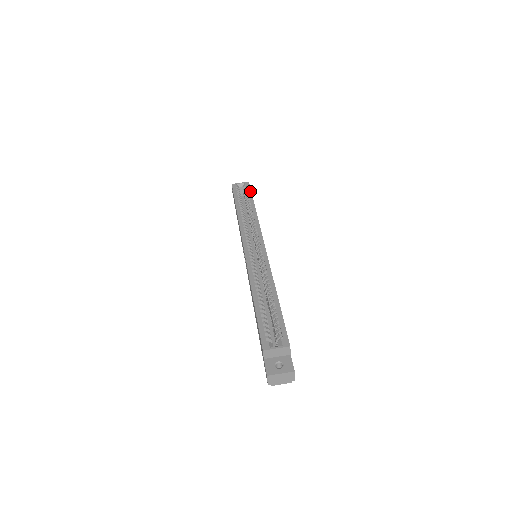
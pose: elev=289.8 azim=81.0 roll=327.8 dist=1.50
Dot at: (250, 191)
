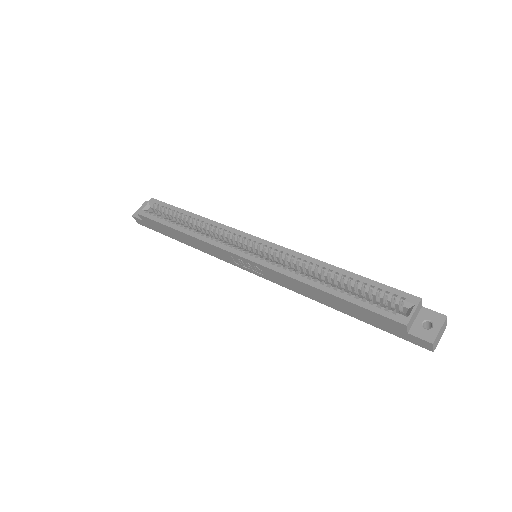
Dot at: (167, 204)
